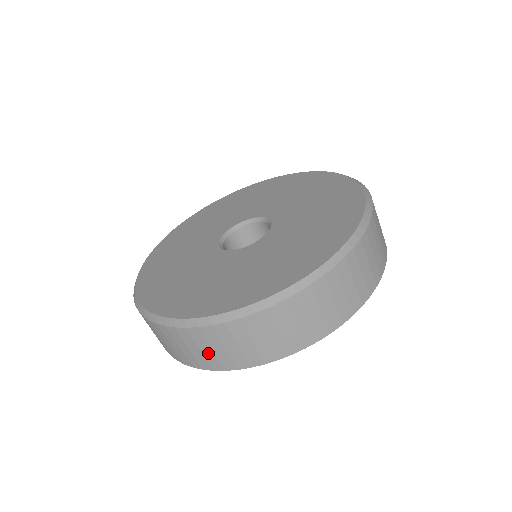
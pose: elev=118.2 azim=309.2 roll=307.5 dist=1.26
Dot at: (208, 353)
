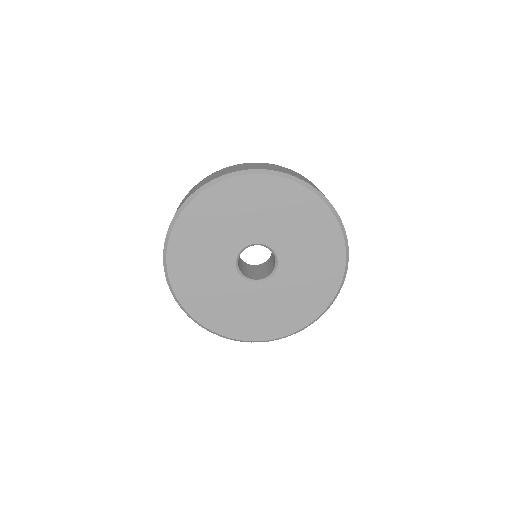
Dot at: occluded
